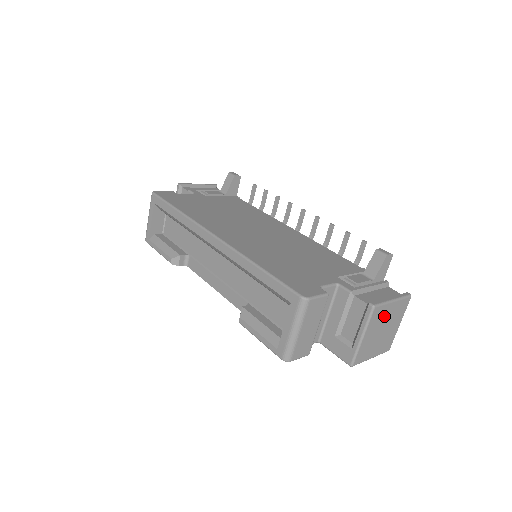
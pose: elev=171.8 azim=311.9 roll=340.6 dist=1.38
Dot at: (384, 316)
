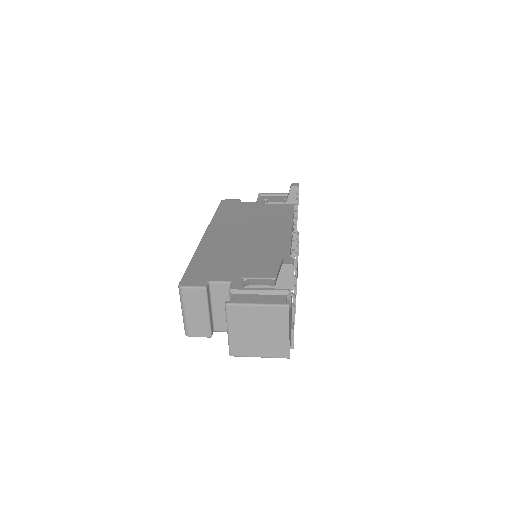
Dot at: (250, 317)
